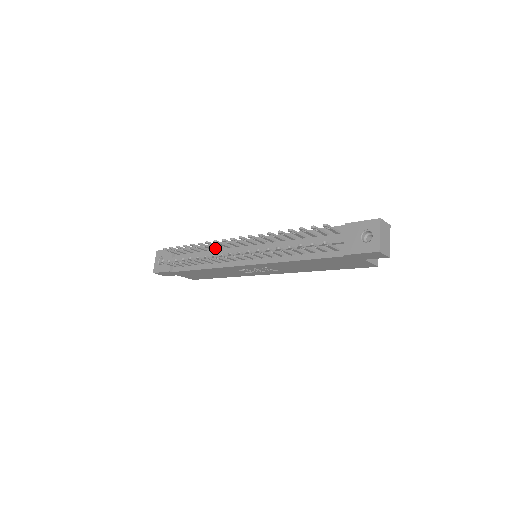
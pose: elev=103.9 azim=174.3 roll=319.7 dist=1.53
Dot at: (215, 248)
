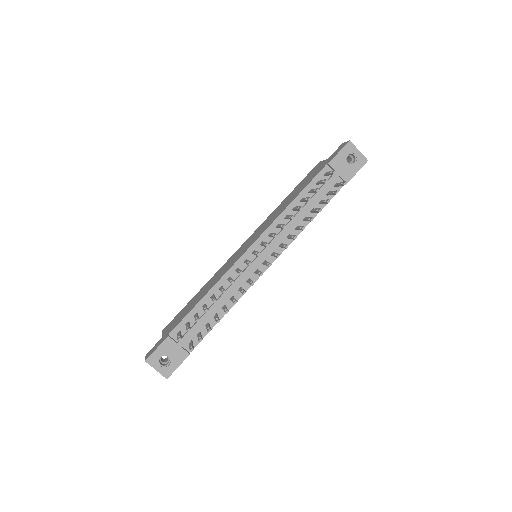
Dot at: (221, 286)
